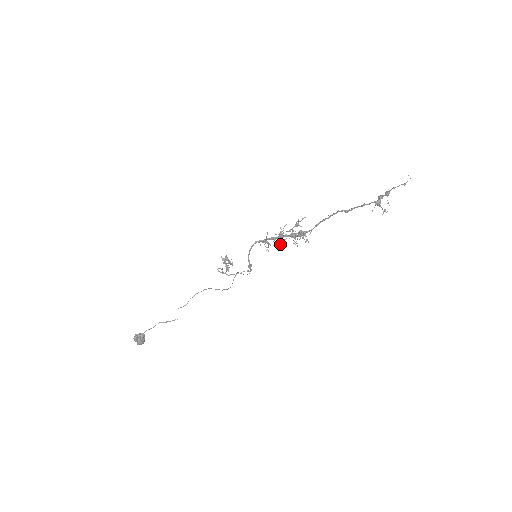
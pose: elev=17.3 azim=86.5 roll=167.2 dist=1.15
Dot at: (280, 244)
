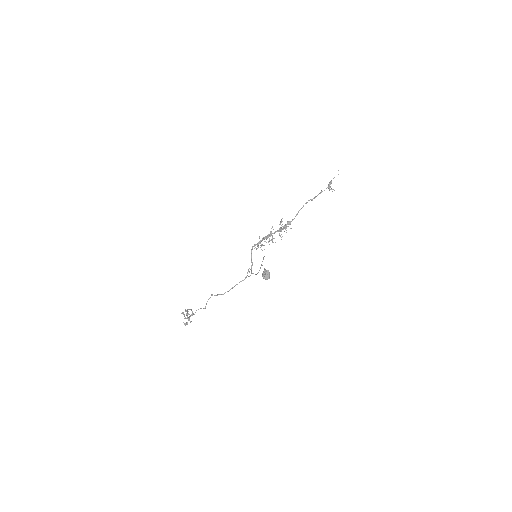
Dot at: (272, 239)
